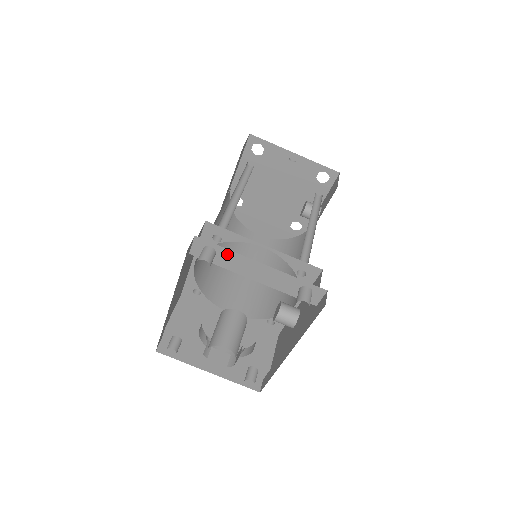
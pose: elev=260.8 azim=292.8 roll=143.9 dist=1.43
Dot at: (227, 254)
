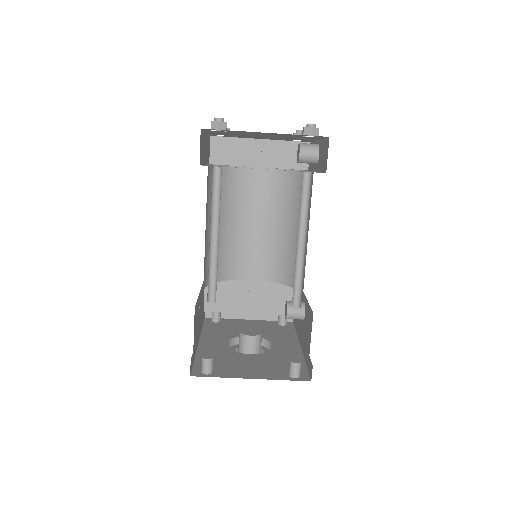
Dot at: occluded
